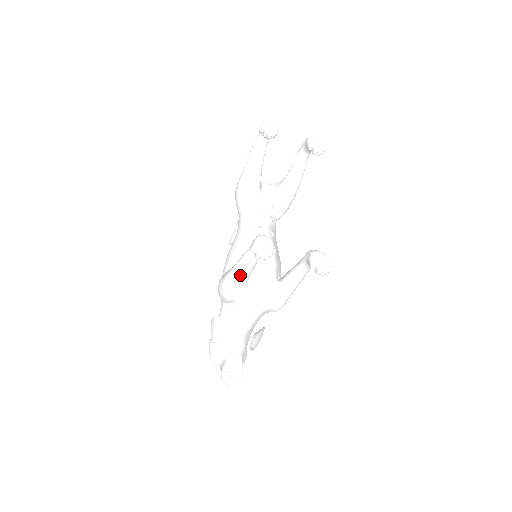
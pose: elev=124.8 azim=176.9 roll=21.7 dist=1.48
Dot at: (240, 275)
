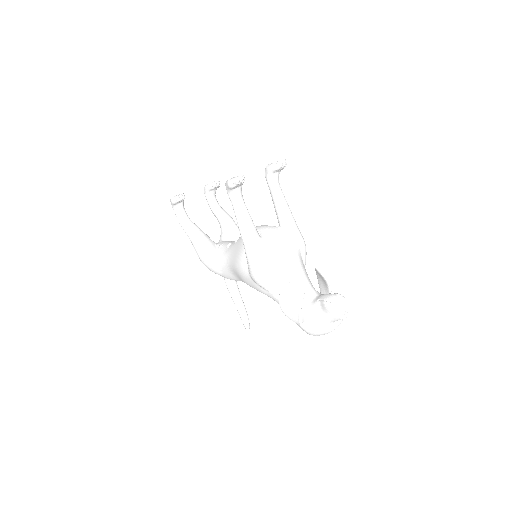
Dot at: (251, 233)
